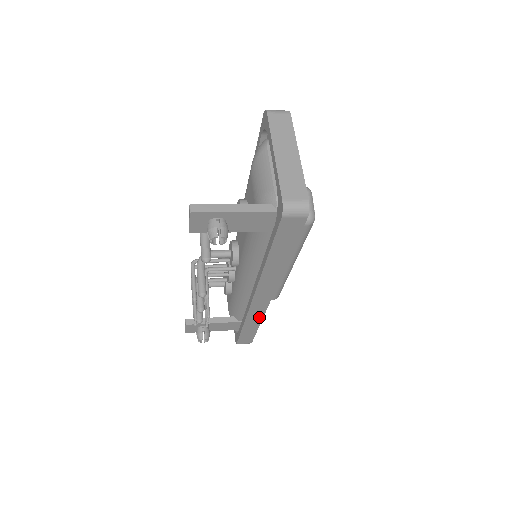
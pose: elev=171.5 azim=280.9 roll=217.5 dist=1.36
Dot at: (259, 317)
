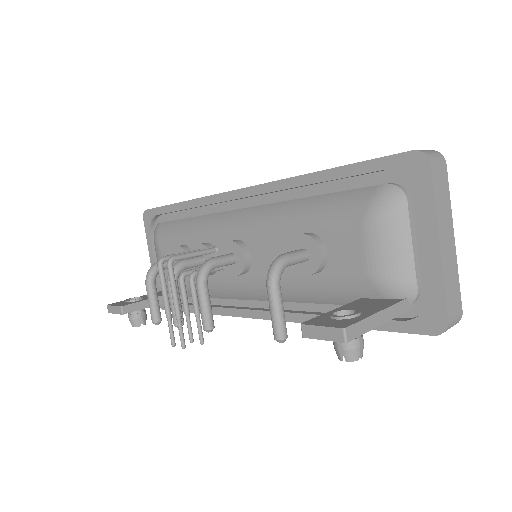
Dot at: occluded
